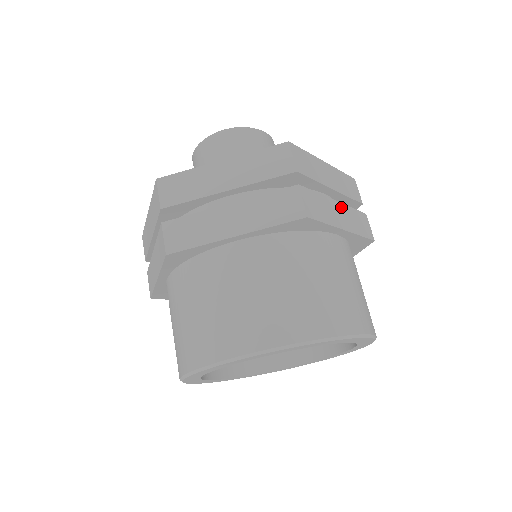
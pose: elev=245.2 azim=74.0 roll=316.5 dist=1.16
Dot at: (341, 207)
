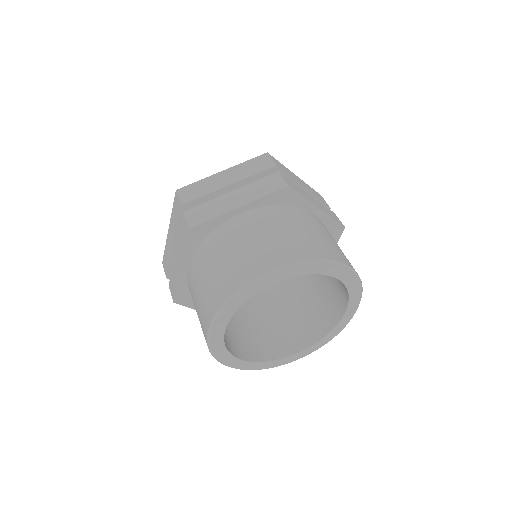
Dot at: (238, 192)
